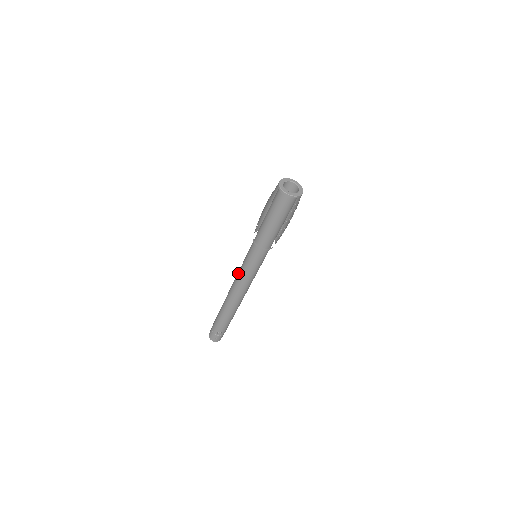
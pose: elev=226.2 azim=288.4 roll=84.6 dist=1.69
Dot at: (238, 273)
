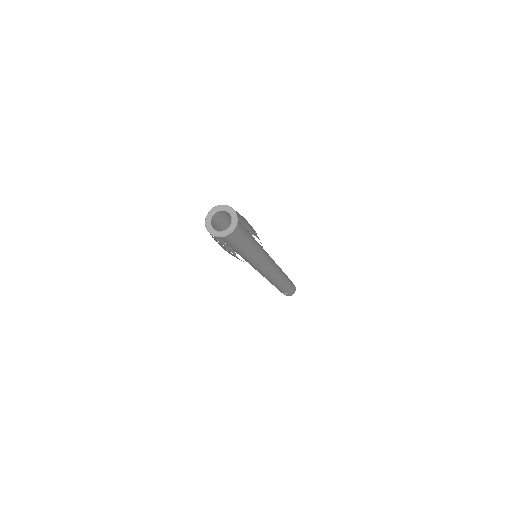
Dot at: occluded
